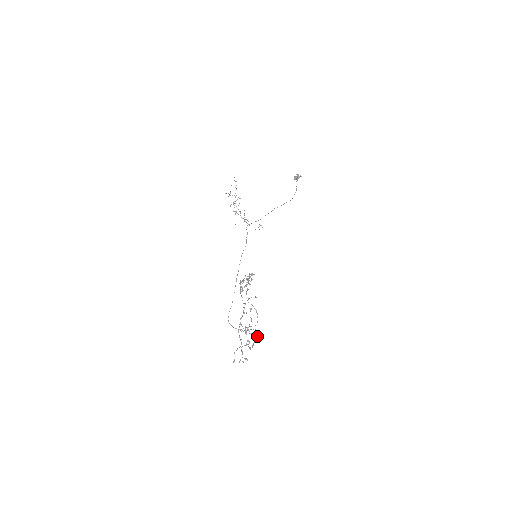
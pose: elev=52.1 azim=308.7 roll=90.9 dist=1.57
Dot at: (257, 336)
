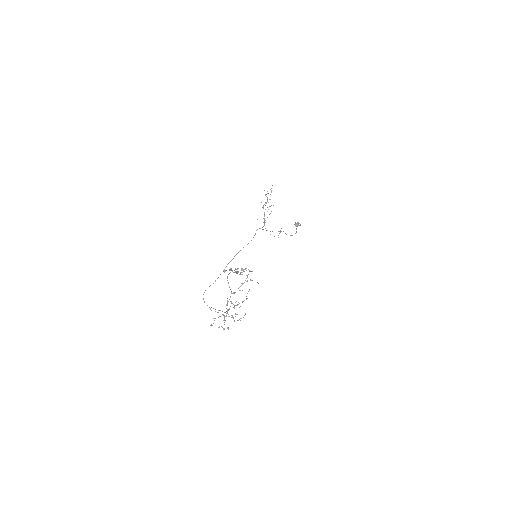
Dot at: occluded
